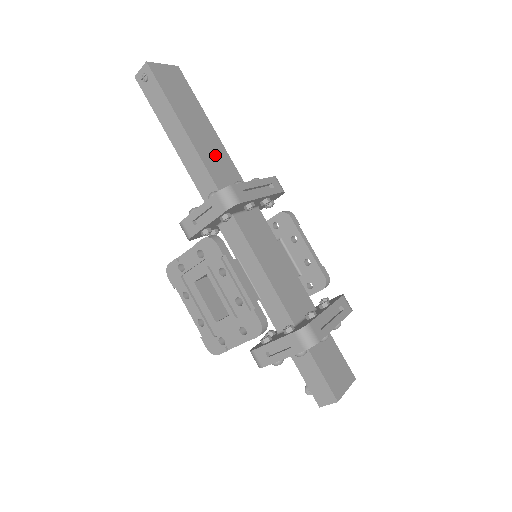
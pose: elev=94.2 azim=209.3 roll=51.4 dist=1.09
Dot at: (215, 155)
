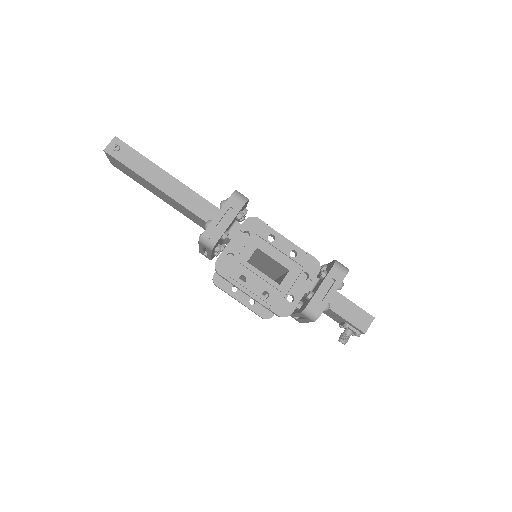
Dot at: occluded
